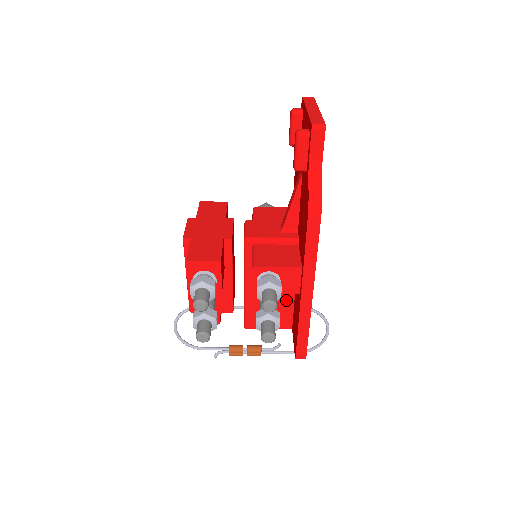
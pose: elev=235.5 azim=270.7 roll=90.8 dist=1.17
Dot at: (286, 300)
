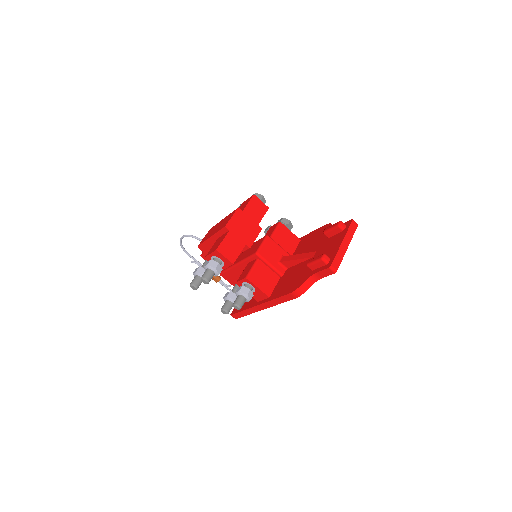
Dot at: occluded
